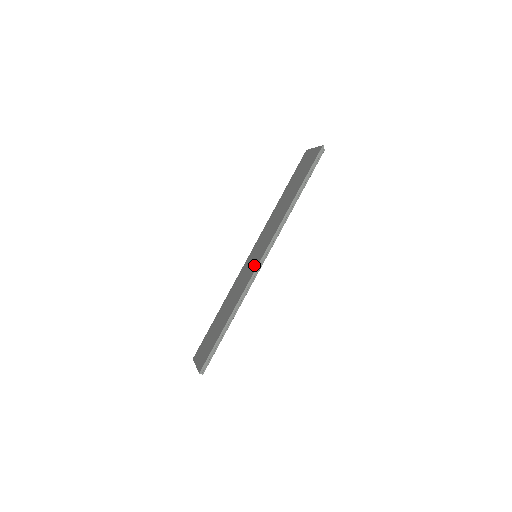
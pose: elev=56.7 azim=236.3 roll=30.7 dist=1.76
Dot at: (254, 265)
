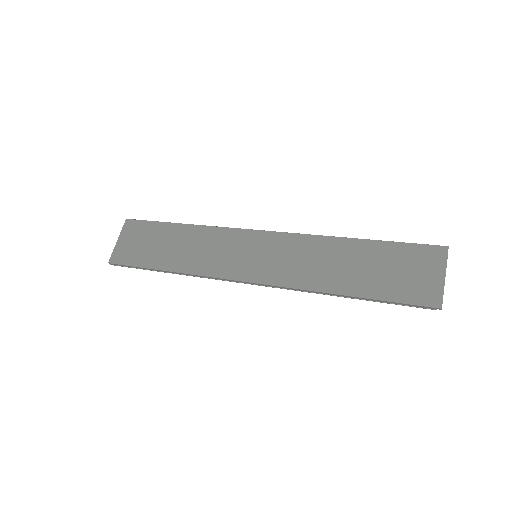
Dot at: (240, 269)
